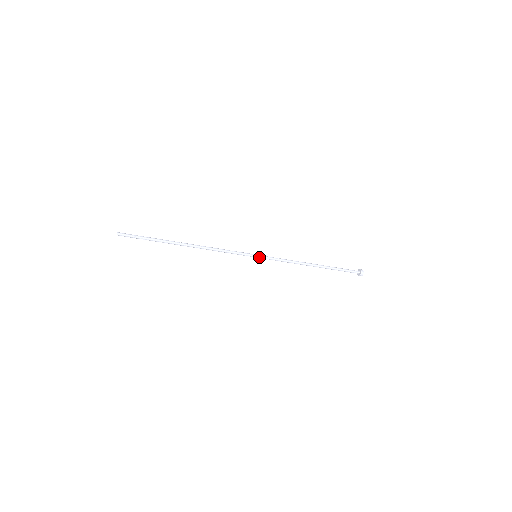
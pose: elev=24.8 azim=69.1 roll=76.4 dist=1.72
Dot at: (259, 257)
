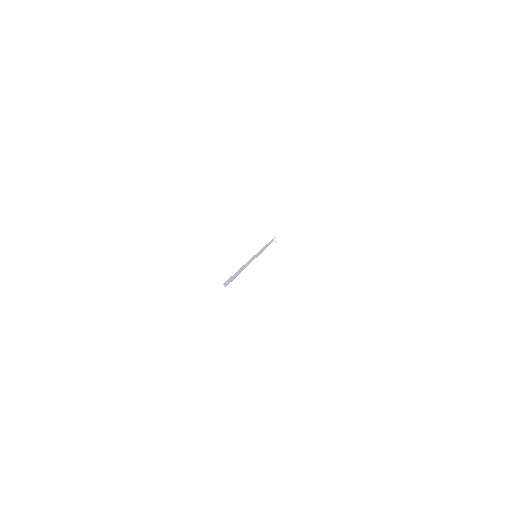
Dot at: (257, 256)
